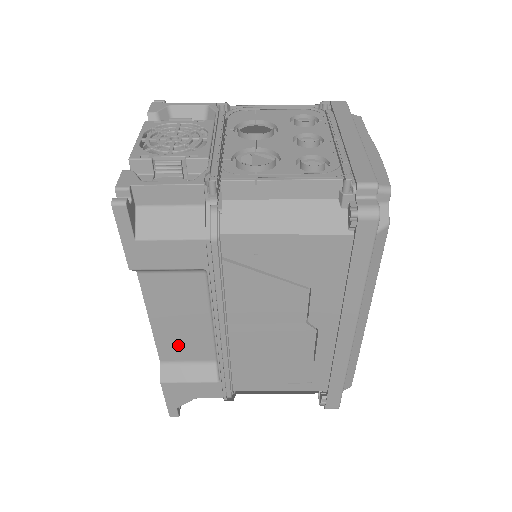
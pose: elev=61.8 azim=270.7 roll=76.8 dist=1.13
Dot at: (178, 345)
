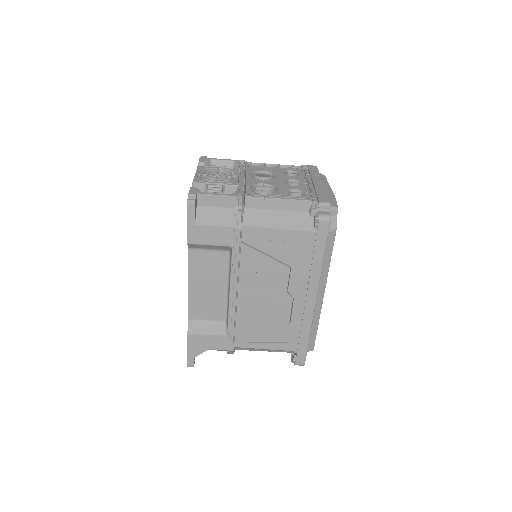
Dot at: (203, 306)
